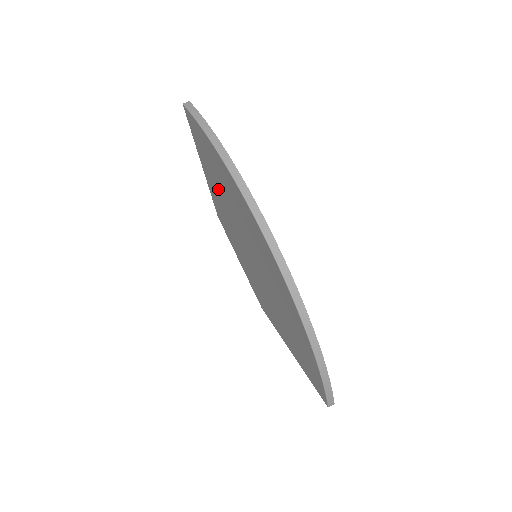
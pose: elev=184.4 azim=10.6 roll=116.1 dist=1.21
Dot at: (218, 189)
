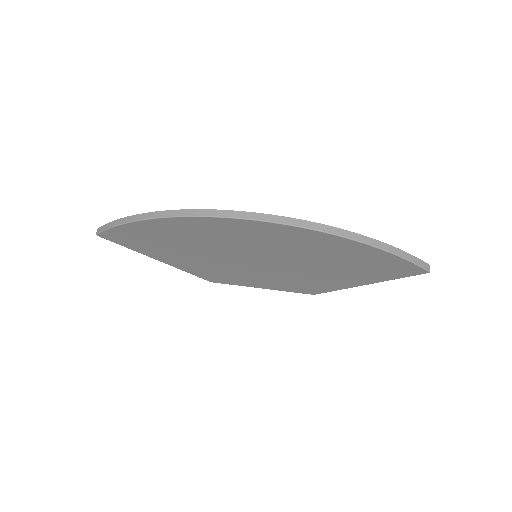
Dot at: (182, 254)
